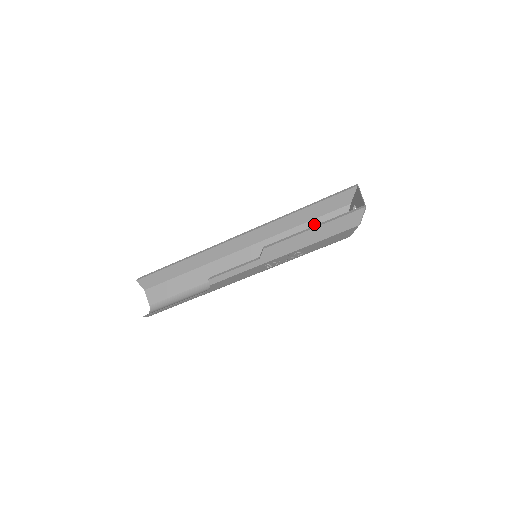
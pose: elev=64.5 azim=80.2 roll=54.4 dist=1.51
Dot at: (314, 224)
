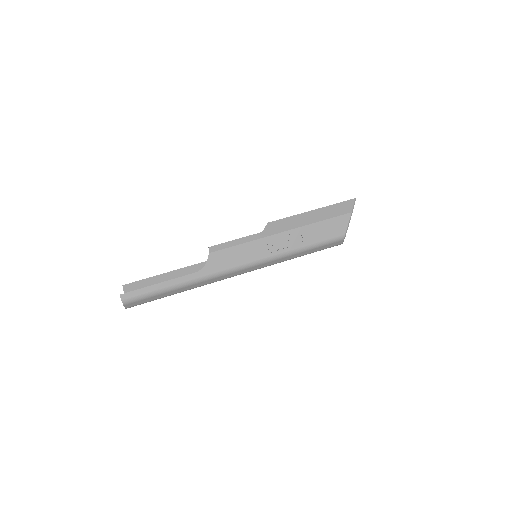
Dot at: occluded
